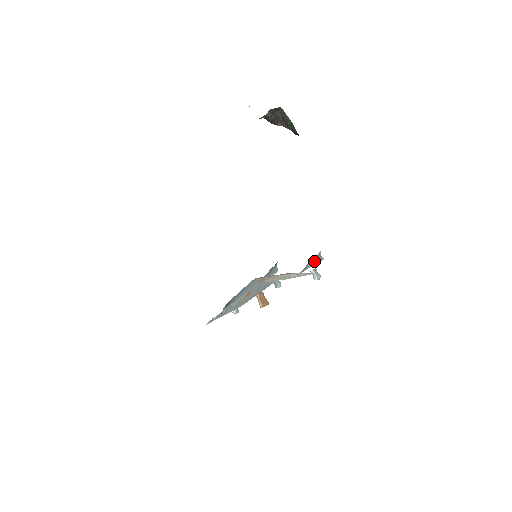
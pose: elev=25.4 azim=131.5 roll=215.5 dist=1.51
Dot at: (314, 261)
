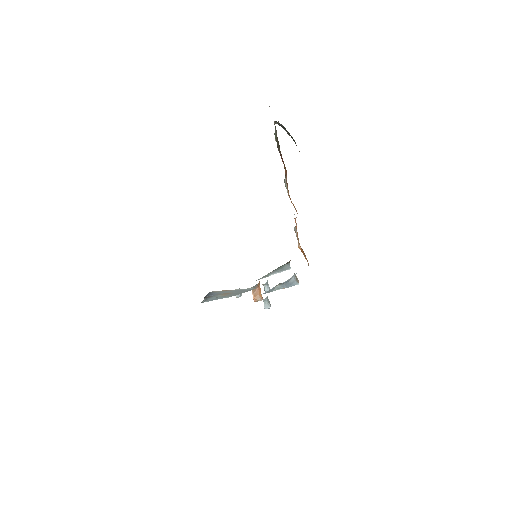
Dot at: (284, 285)
